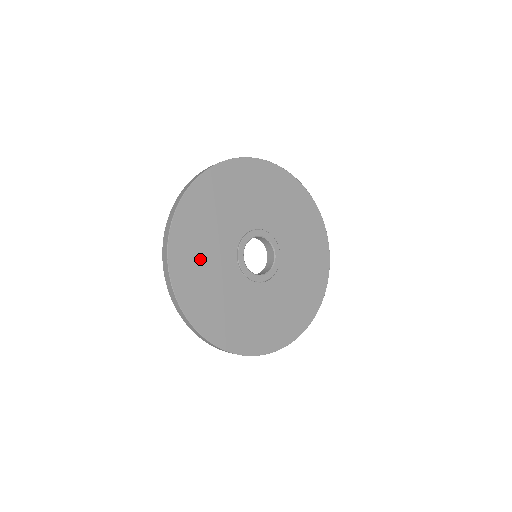
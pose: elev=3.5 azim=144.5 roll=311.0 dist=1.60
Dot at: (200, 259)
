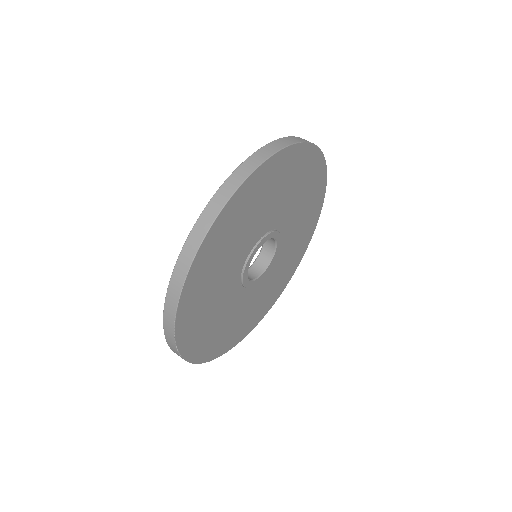
Dot at: (210, 285)
